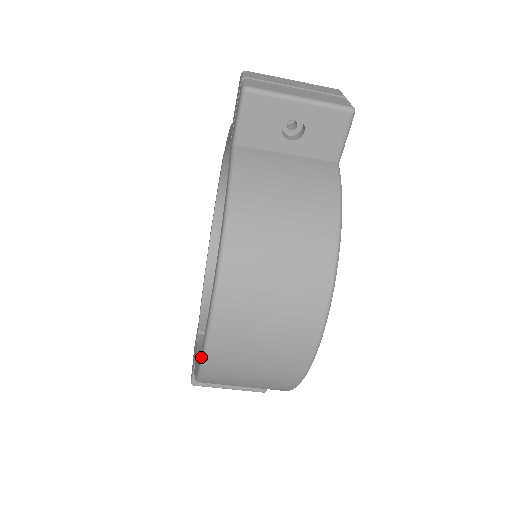
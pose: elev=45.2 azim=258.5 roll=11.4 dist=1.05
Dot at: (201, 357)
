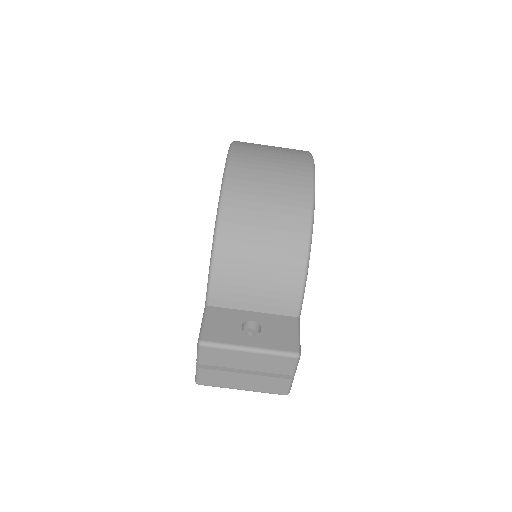
Dot at: (224, 168)
